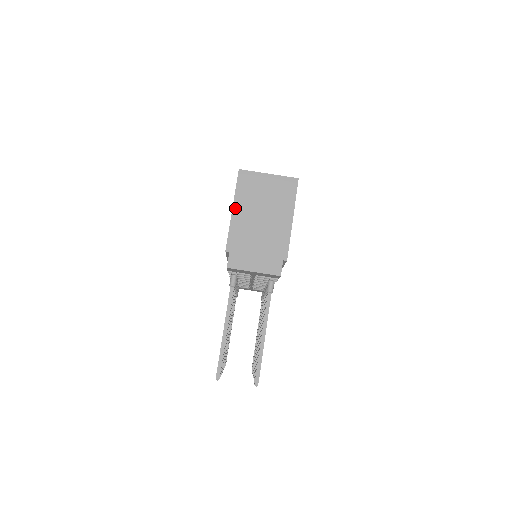
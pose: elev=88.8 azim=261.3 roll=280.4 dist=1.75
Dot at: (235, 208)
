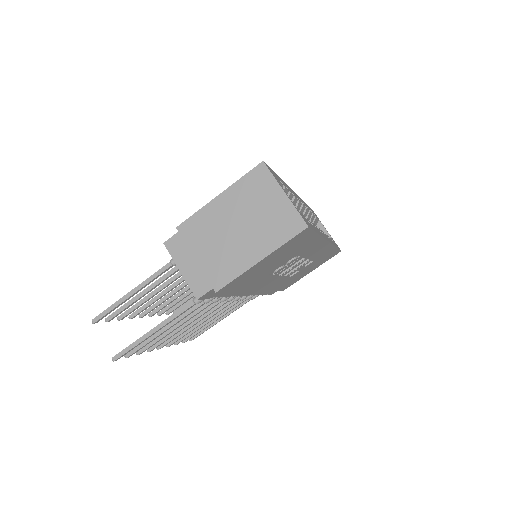
Dot at: (222, 196)
